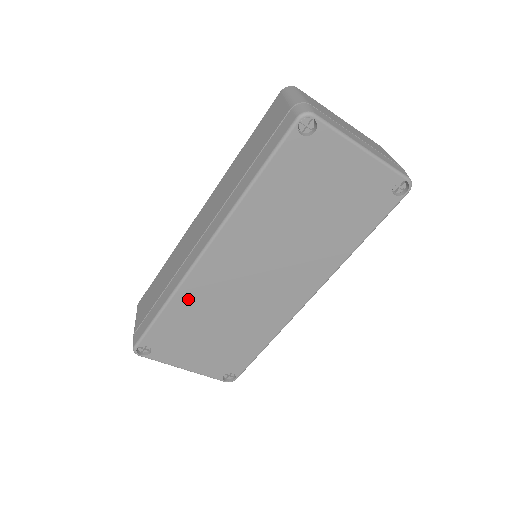
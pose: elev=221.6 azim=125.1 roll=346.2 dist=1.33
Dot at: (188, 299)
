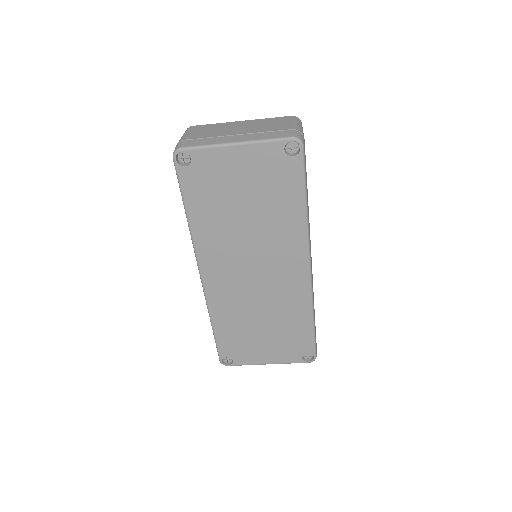
Dot at: (221, 312)
